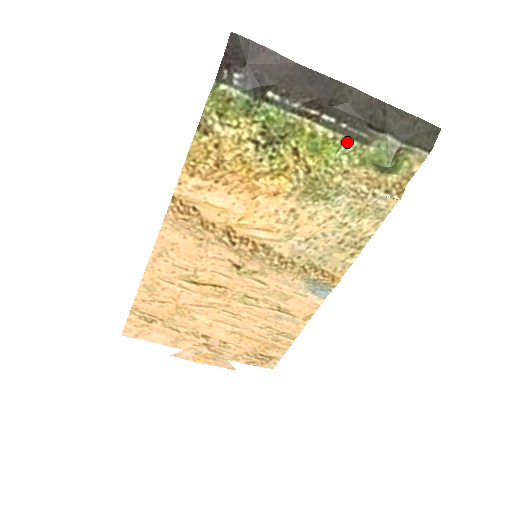
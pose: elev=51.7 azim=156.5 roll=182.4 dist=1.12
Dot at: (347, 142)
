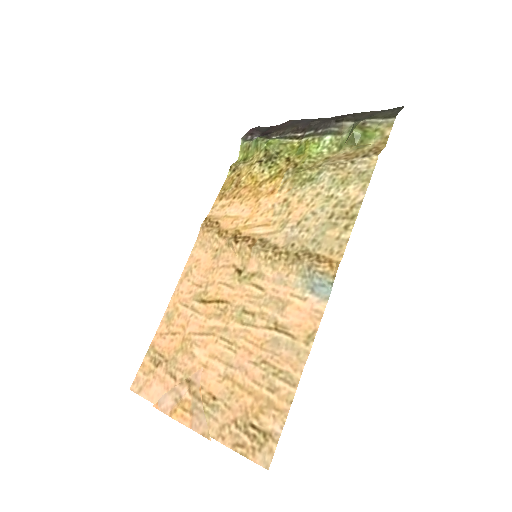
Dot at: (323, 138)
